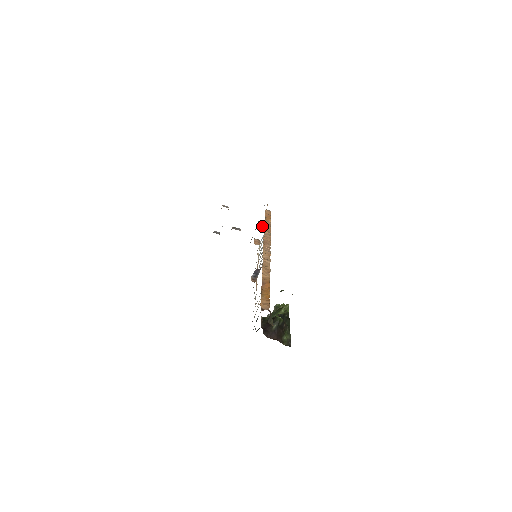
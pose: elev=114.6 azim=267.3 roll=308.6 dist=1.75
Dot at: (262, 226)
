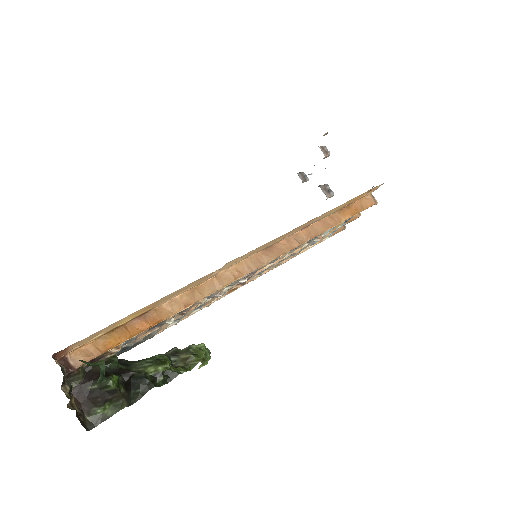
Dot at: occluded
